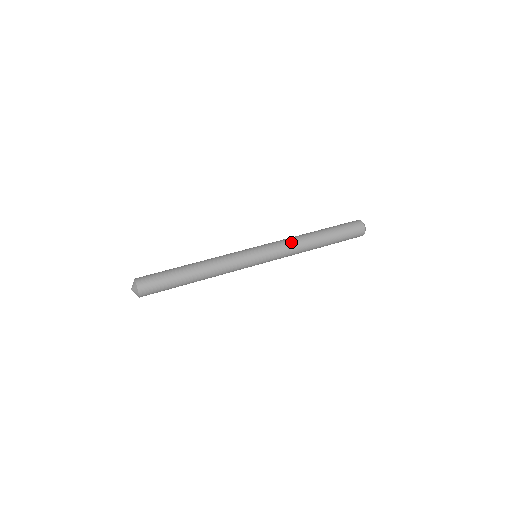
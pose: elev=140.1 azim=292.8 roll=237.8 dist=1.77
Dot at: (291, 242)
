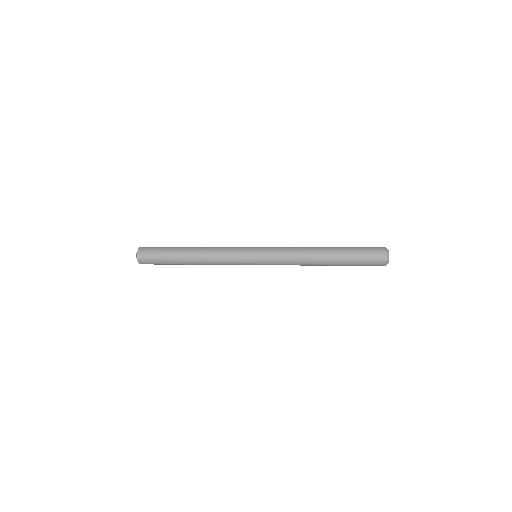
Dot at: (294, 247)
